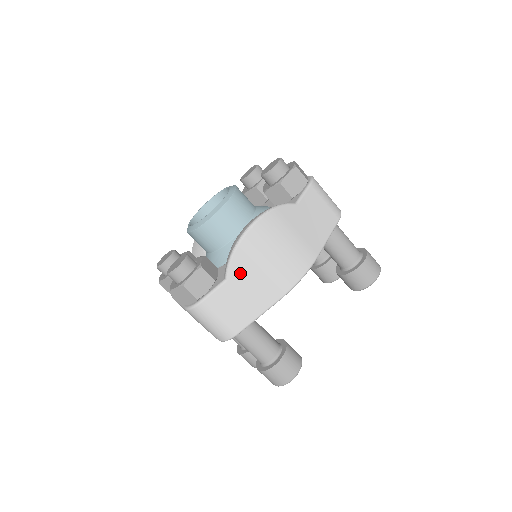
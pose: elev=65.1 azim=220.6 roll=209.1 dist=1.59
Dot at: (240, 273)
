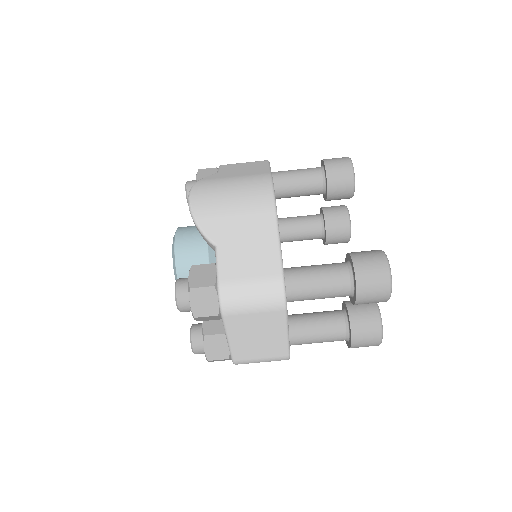
Dot at: (219, 229)
